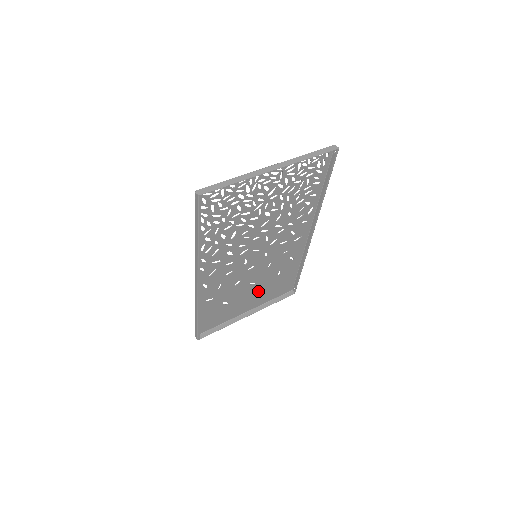
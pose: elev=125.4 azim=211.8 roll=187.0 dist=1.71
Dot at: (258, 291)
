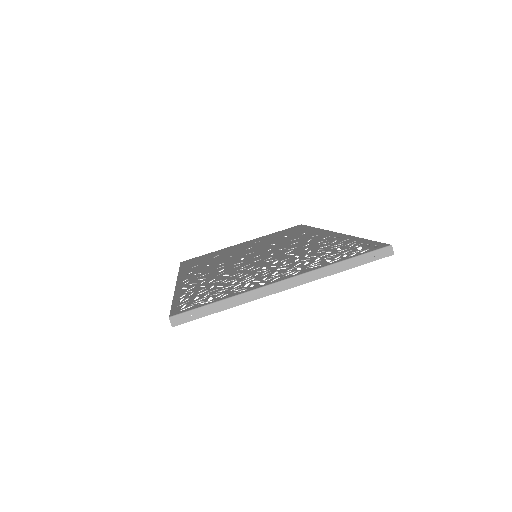
Dot at: (257, 242)
